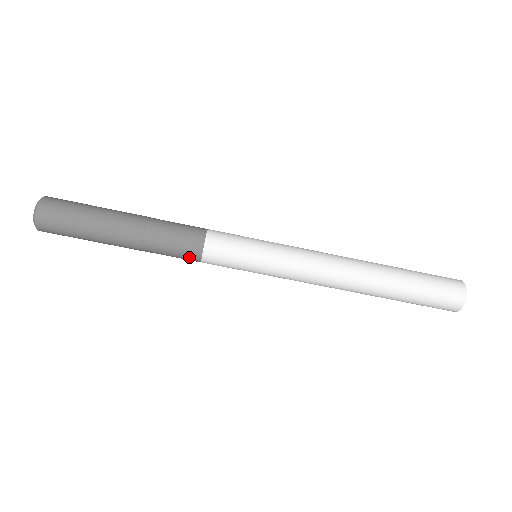
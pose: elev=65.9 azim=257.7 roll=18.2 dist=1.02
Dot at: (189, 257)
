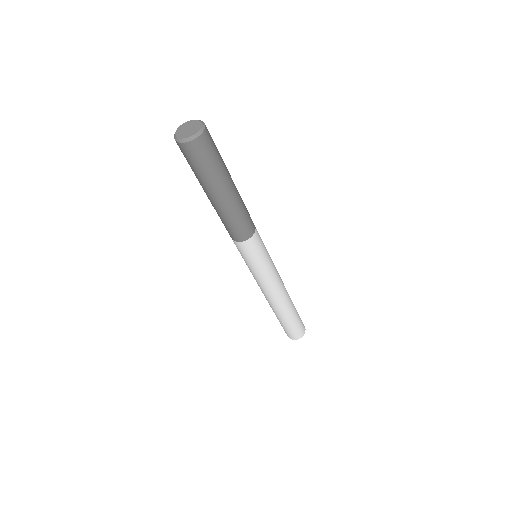
Dot at: (228, 231)
